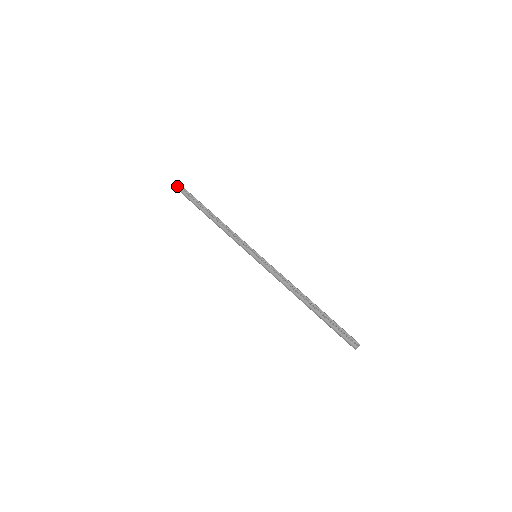
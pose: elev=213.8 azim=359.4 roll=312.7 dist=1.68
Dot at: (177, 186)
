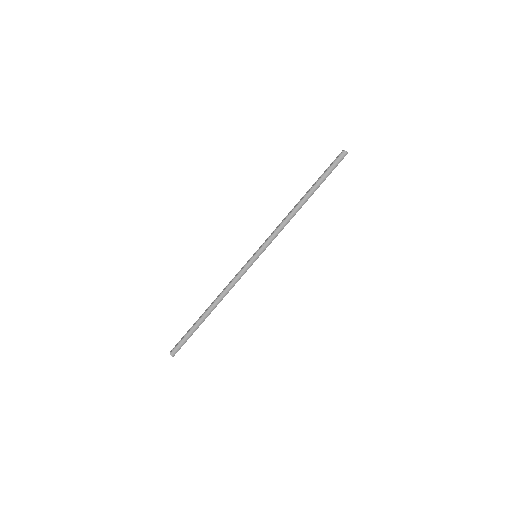
Dot at: (172, 351)
